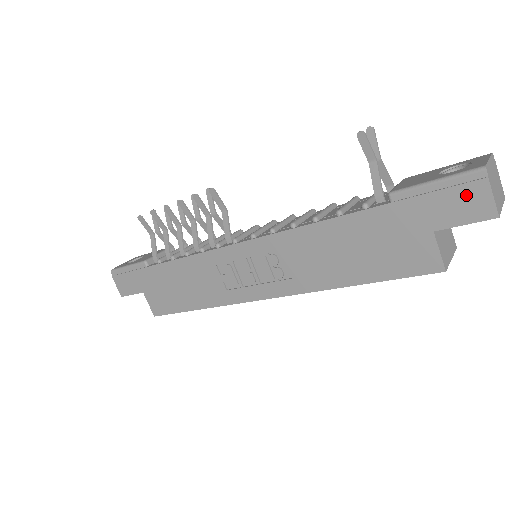
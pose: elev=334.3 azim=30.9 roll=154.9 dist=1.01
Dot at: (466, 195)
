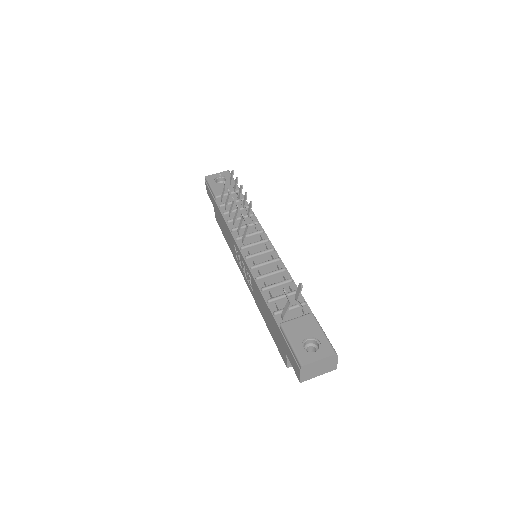
Dot at: (295, 363)
